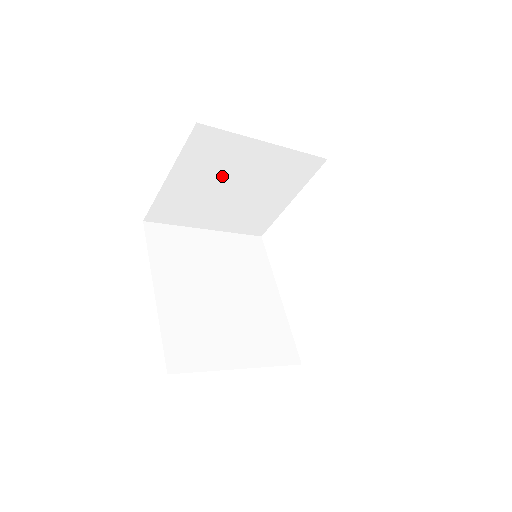
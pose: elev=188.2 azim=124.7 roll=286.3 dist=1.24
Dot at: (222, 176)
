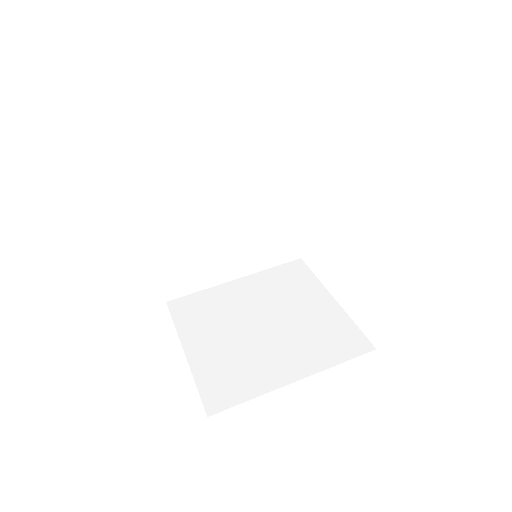
Dot at: occluded
